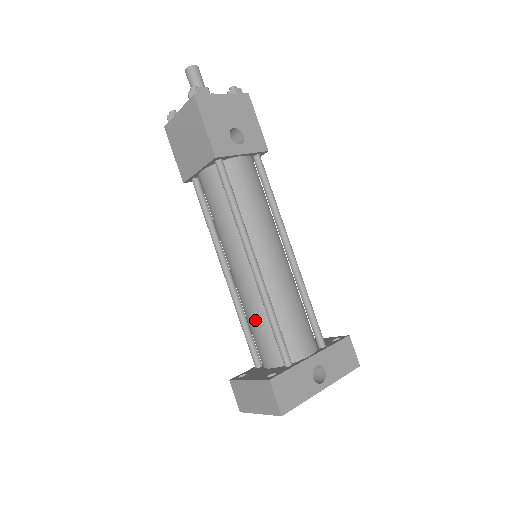
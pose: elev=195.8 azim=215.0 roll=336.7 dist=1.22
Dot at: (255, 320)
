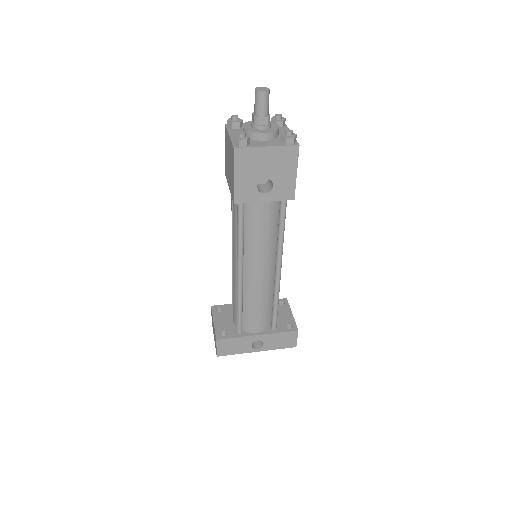
Dot at: (233, 295)
